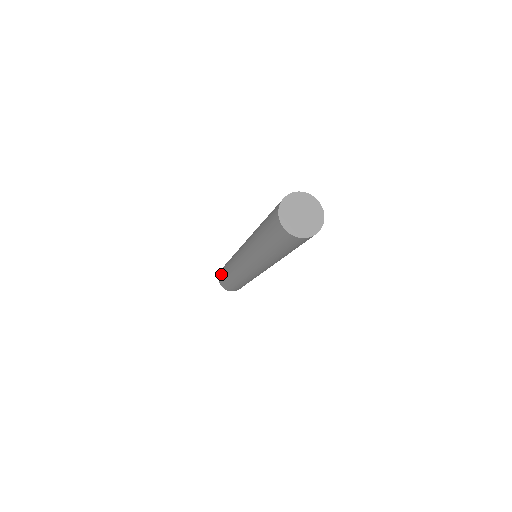
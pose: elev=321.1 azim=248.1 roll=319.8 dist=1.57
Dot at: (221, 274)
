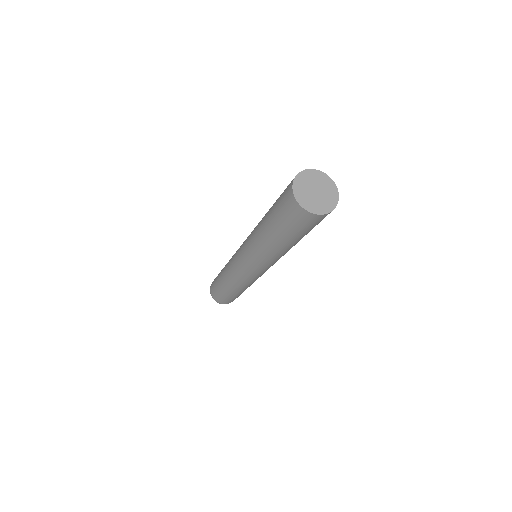
Dot at: (214, 282)
